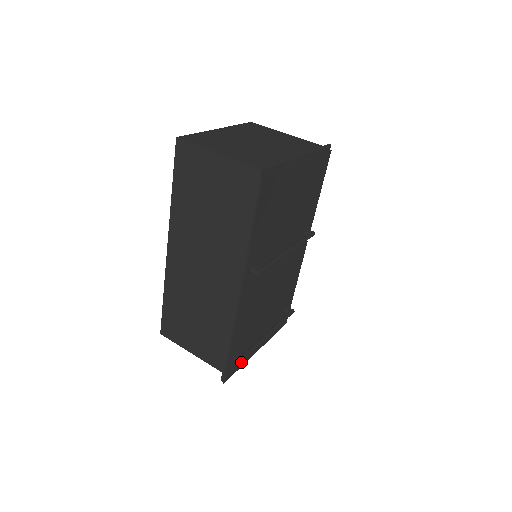
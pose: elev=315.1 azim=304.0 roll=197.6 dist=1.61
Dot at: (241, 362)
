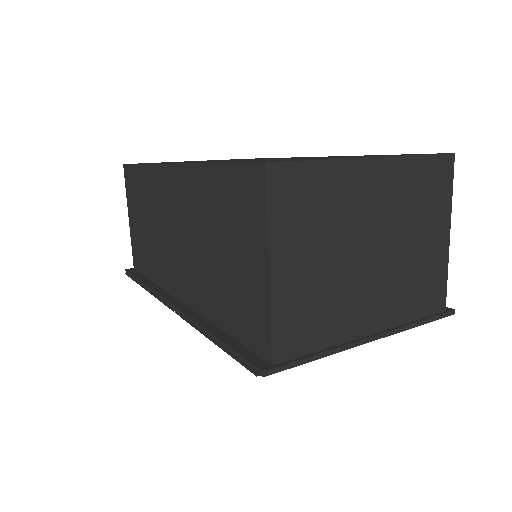
Dot at: occluded
